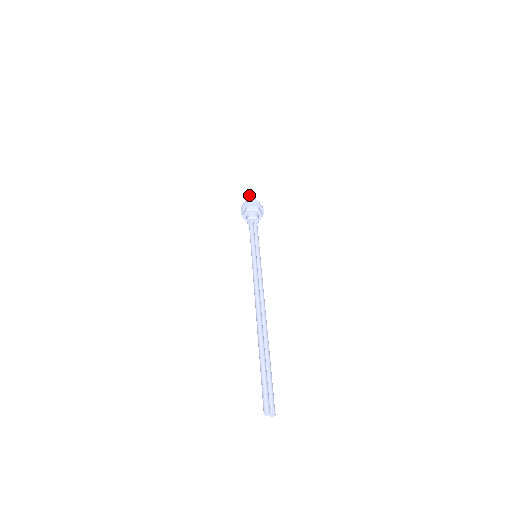
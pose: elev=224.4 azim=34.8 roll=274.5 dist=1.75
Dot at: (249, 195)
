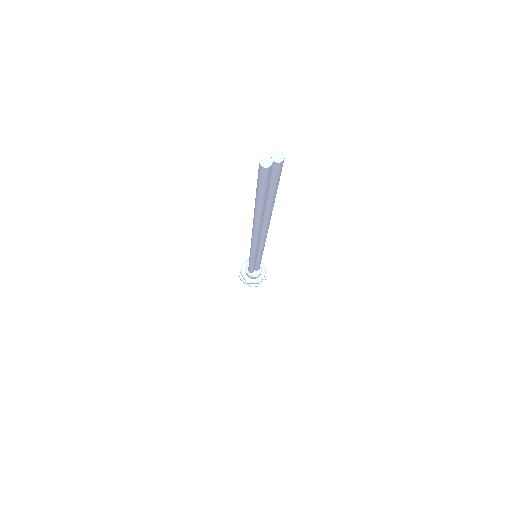
Dot at: occluded
